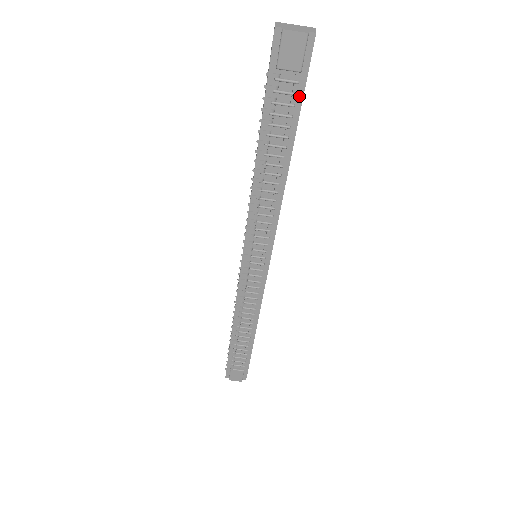
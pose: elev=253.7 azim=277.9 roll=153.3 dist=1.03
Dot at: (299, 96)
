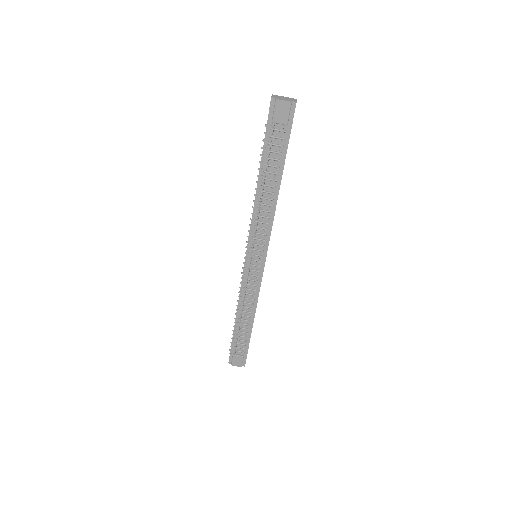
Dot at: (286, 140)
